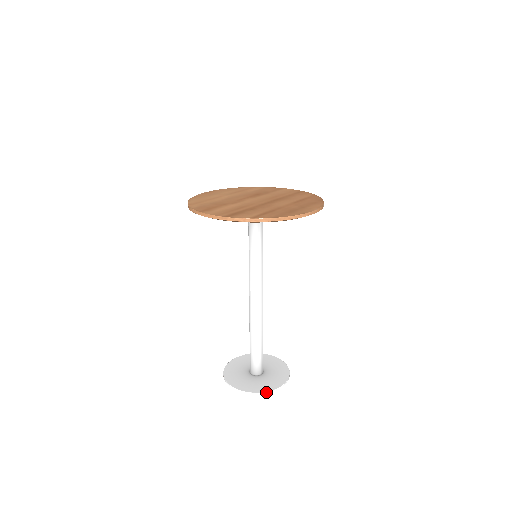
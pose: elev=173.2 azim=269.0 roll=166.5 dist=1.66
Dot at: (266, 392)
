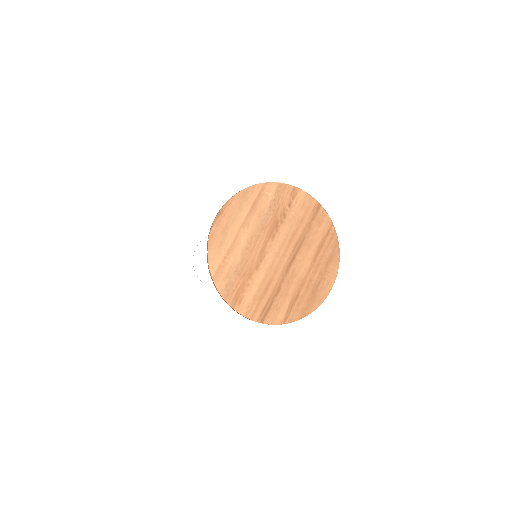
Dot at: occluded
